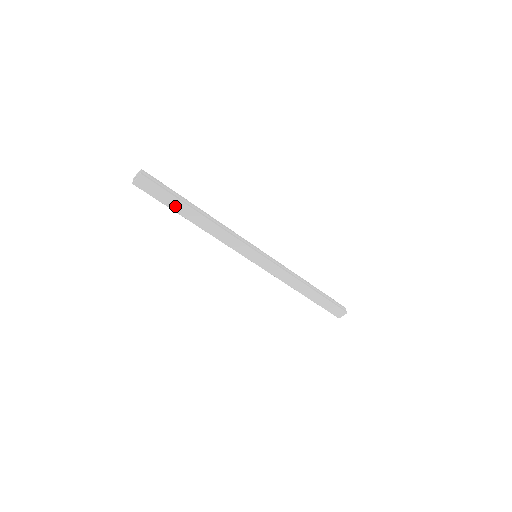
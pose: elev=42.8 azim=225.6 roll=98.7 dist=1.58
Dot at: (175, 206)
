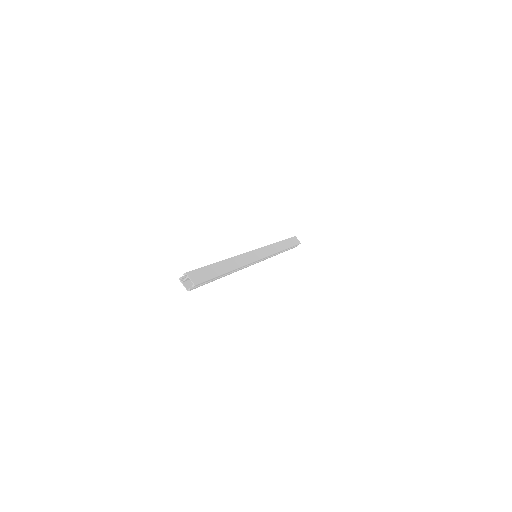
Dot at: occluded
